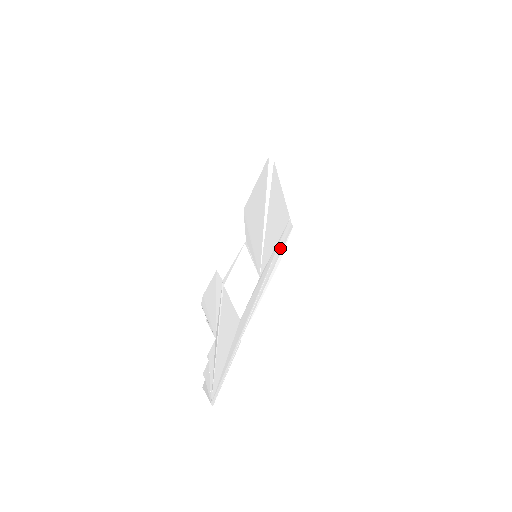
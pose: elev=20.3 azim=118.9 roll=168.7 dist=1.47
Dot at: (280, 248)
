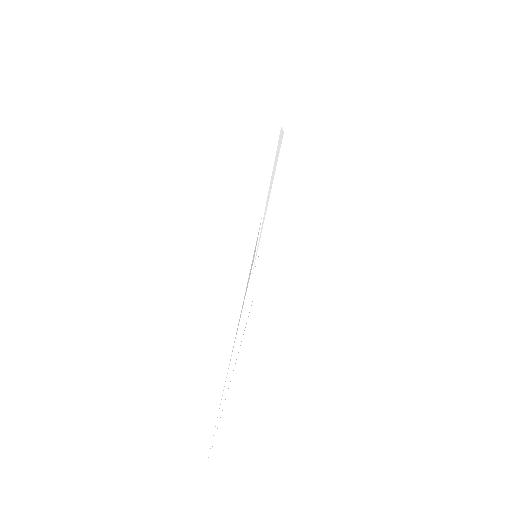
Dot at: occluded
